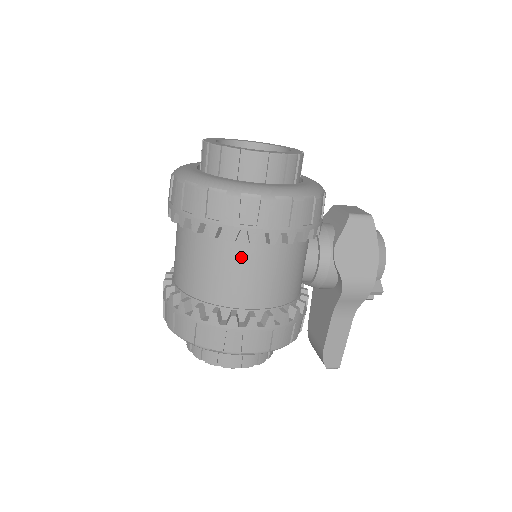
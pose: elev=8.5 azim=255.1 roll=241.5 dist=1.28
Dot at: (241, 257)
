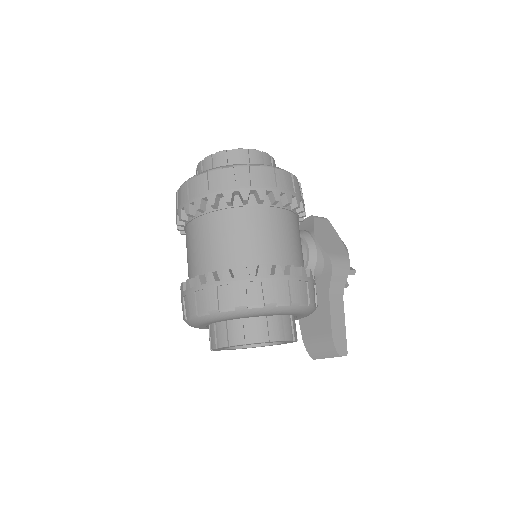
Dot at: (268, 218)
